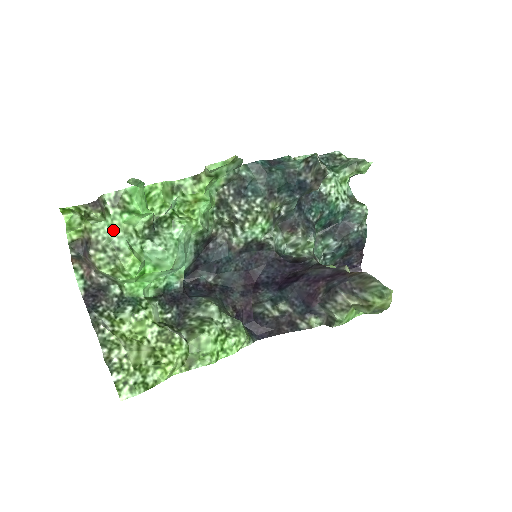
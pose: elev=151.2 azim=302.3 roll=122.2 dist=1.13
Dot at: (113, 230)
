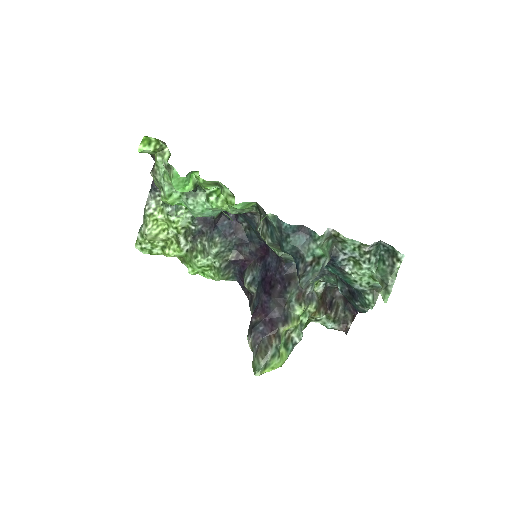
Dot at: (164, 177)
